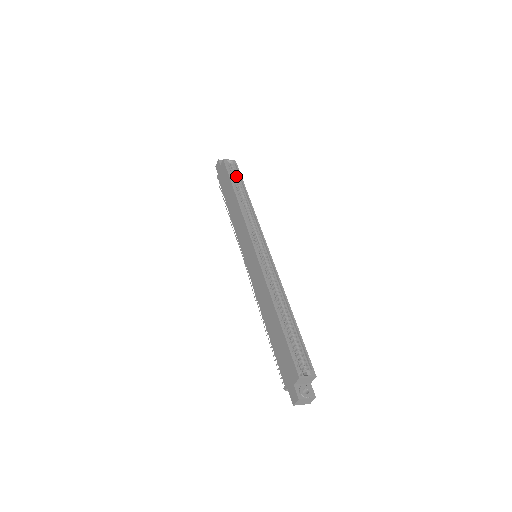
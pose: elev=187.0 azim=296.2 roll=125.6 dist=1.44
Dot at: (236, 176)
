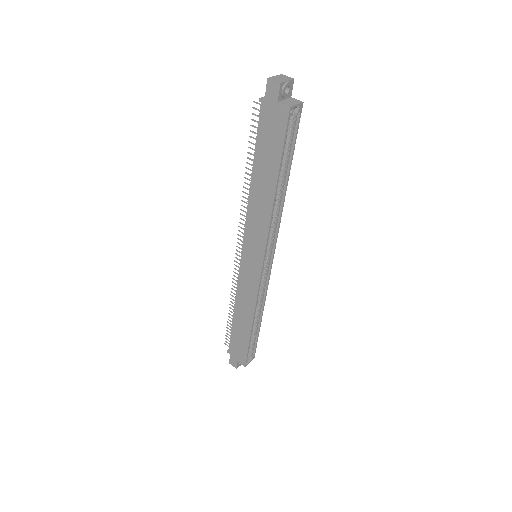
Dot at: (290, 141)
